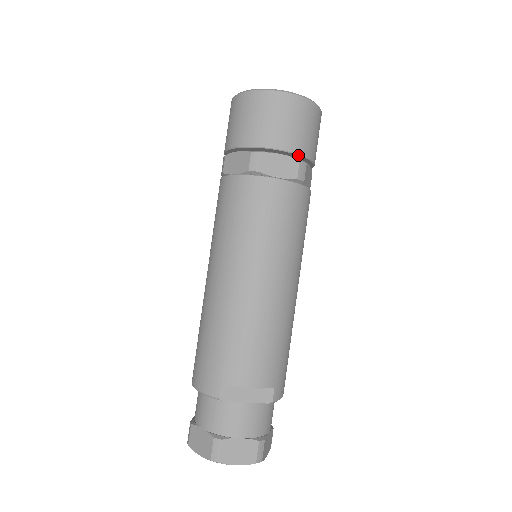
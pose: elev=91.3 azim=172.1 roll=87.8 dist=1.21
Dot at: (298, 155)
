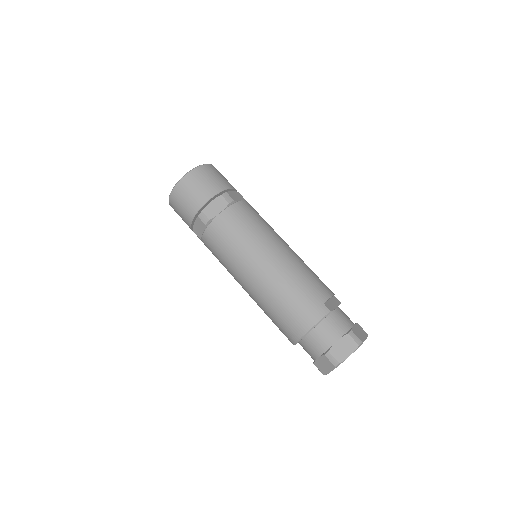
Dot at: (236, 190)
